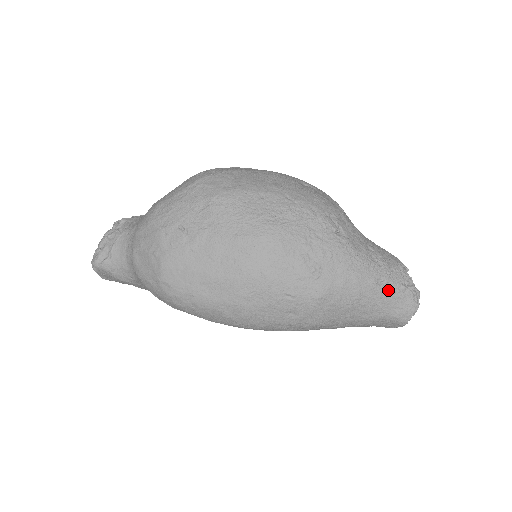
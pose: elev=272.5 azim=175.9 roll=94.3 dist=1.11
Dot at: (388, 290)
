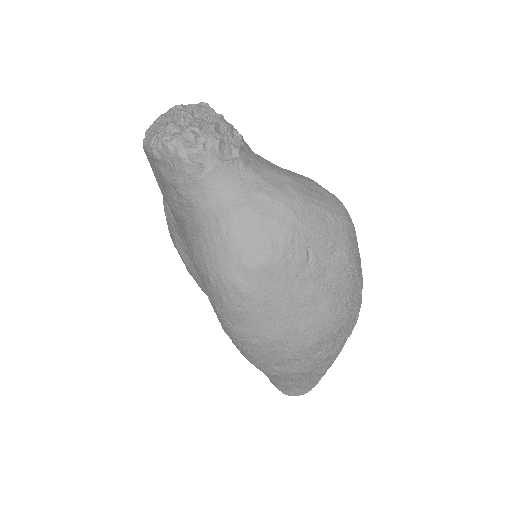
Dot at: (316, 381)
